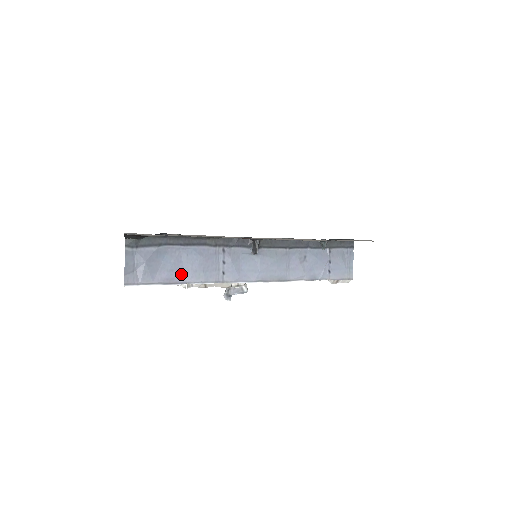
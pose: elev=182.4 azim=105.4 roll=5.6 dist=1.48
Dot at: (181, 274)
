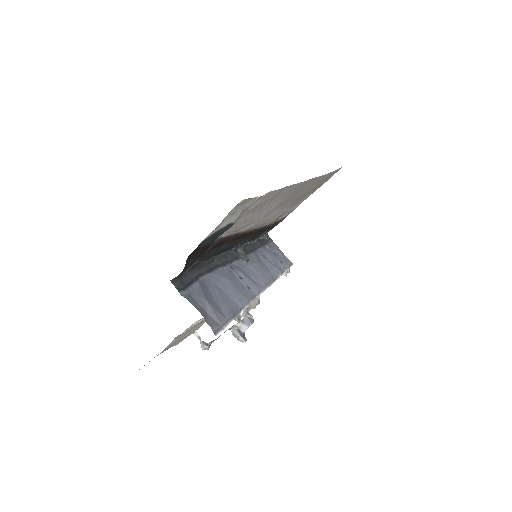
Dot at: (232, 302)
